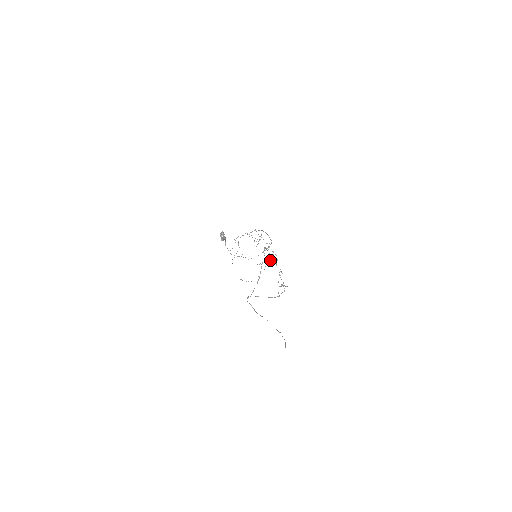
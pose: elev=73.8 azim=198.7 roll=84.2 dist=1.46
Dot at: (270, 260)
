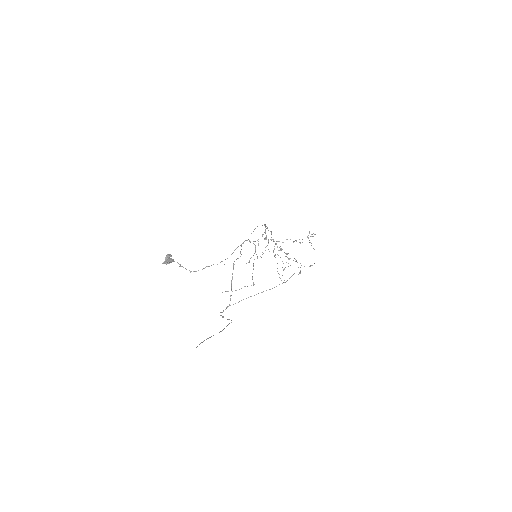
Dot at: occluded
